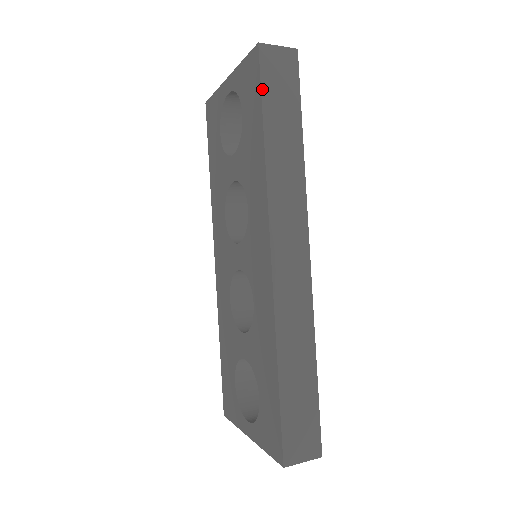
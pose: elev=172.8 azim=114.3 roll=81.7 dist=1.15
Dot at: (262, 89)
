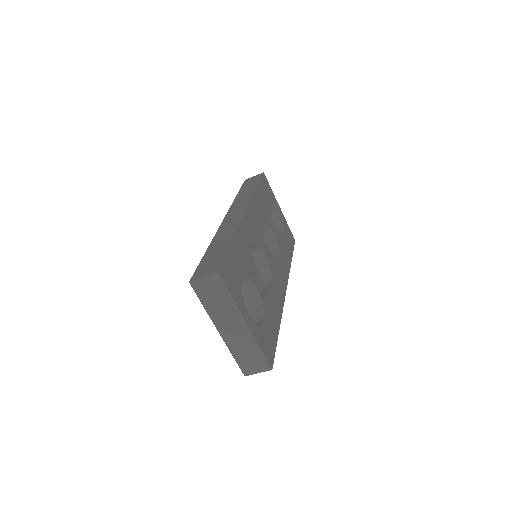
Dot at: (242, 187)
